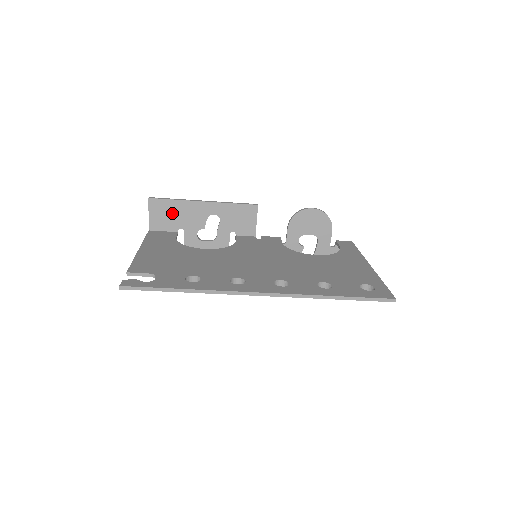
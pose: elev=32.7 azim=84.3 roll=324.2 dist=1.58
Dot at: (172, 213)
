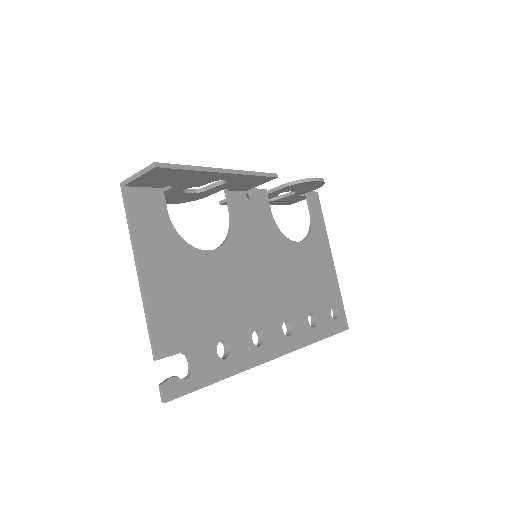
Dot at: (173, 177)
